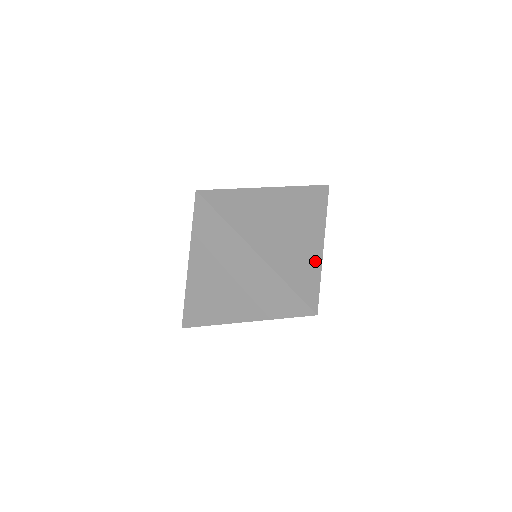
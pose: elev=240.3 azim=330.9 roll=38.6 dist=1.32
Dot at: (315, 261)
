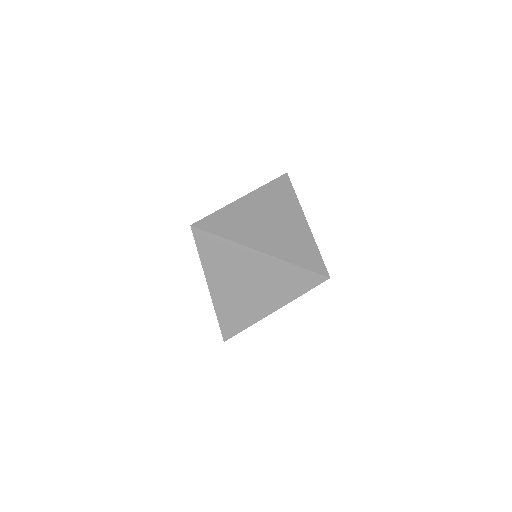
Dot at: occluded
